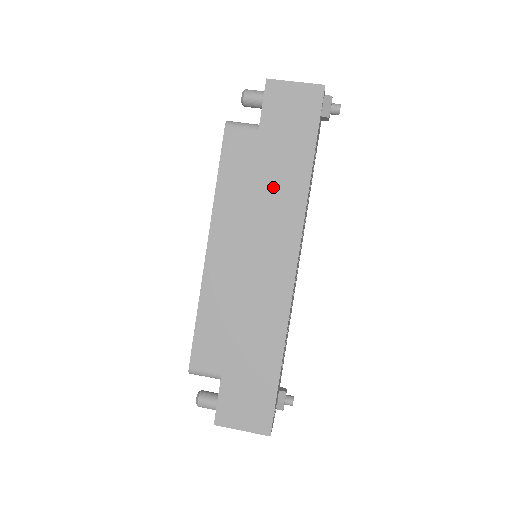
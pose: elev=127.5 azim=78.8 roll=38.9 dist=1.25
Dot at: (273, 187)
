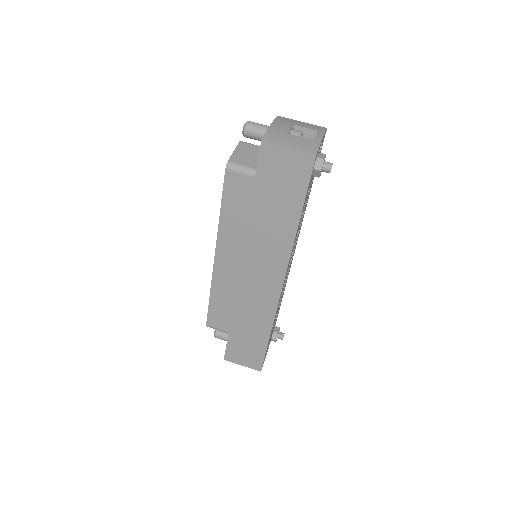
Dot at: (266, 231)
